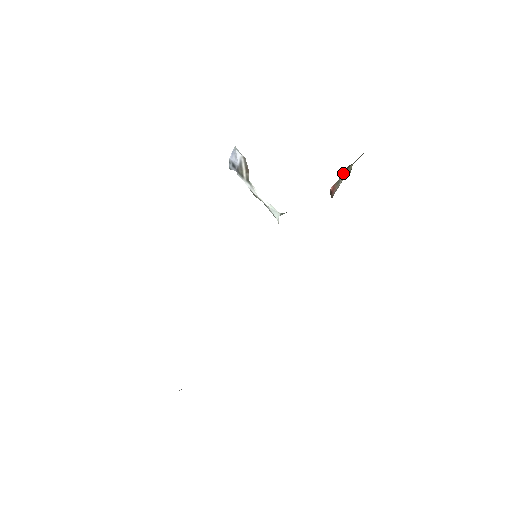
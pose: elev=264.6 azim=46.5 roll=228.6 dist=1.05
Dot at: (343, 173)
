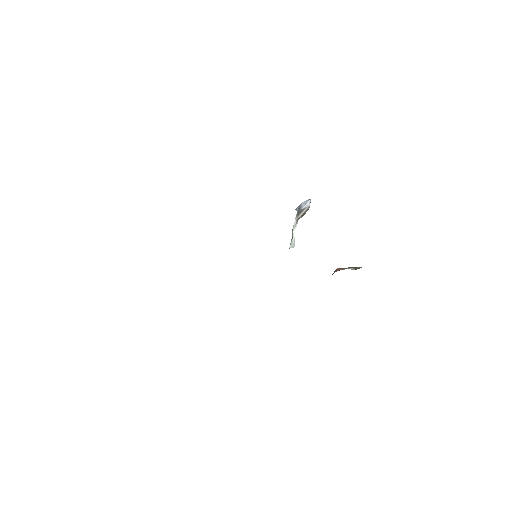
Dot at: (353, 267)
